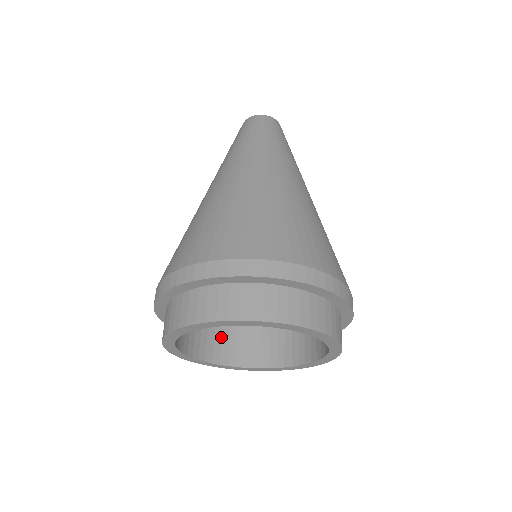
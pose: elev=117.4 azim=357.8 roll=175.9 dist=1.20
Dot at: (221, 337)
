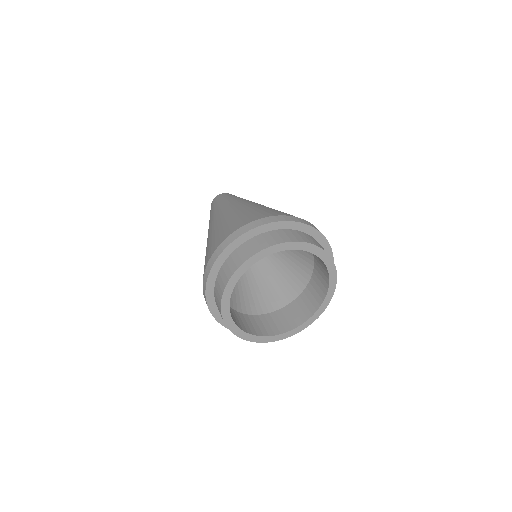
Dot at: occluded
